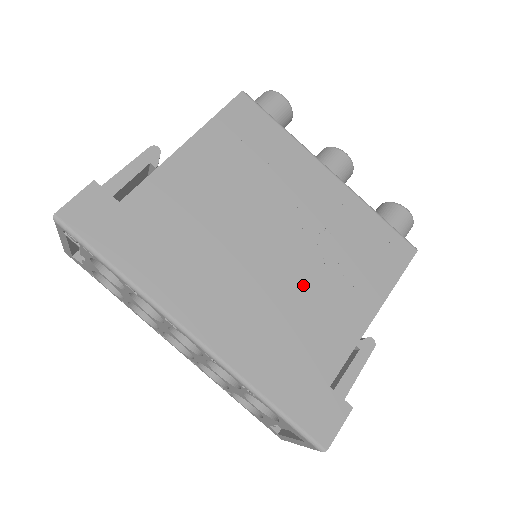
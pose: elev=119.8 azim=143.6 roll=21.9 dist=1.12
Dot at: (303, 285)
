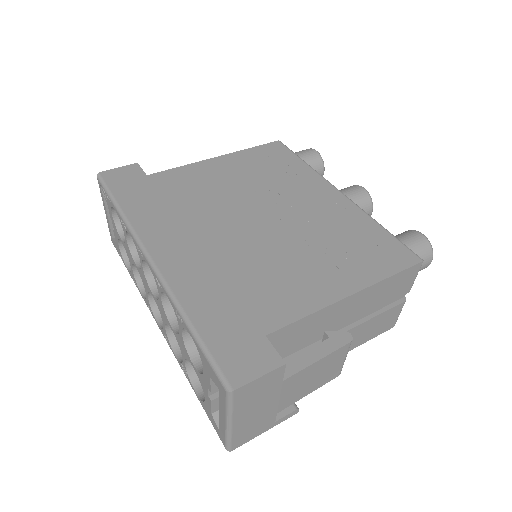
Dot at: (275, 253)
